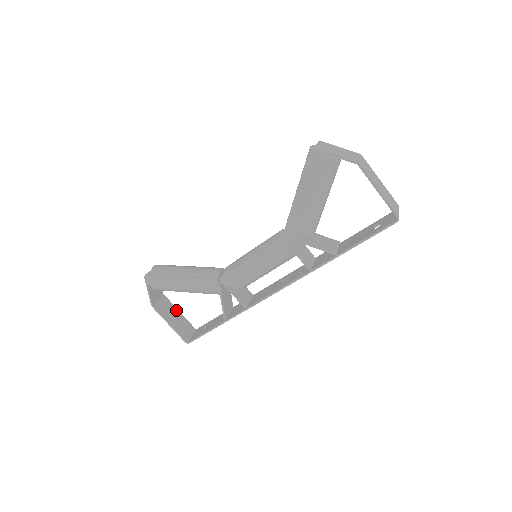
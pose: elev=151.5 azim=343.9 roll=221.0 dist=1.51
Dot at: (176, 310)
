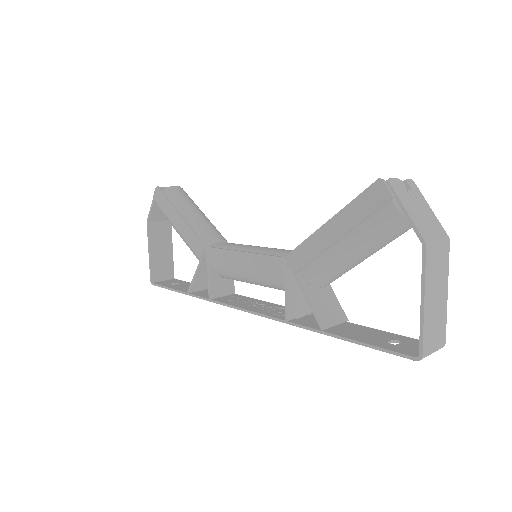
Dot at: (170, 245)
